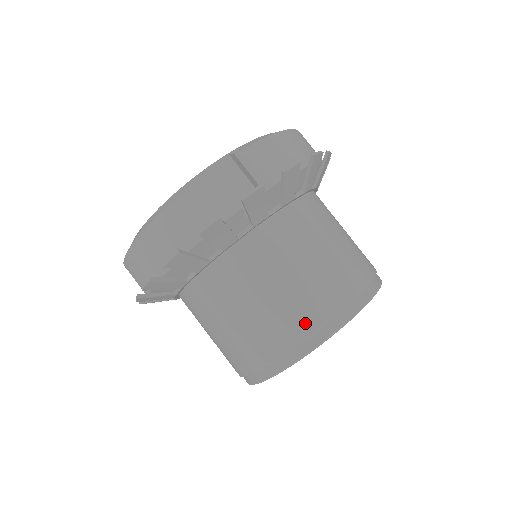
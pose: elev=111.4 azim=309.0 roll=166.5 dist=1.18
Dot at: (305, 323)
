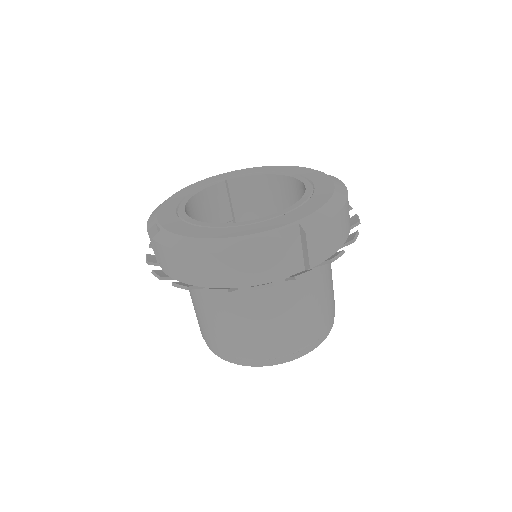
Dot at: (281, 350)
